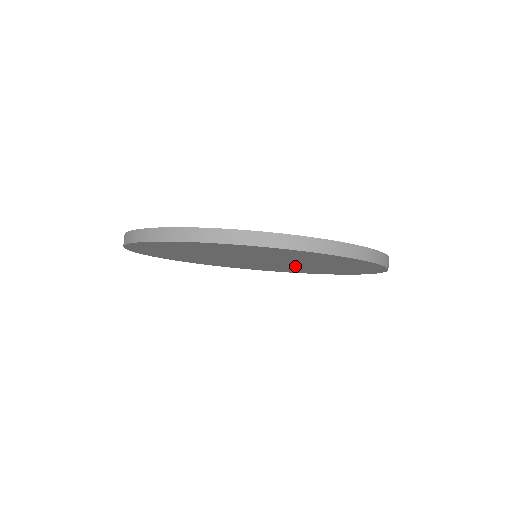
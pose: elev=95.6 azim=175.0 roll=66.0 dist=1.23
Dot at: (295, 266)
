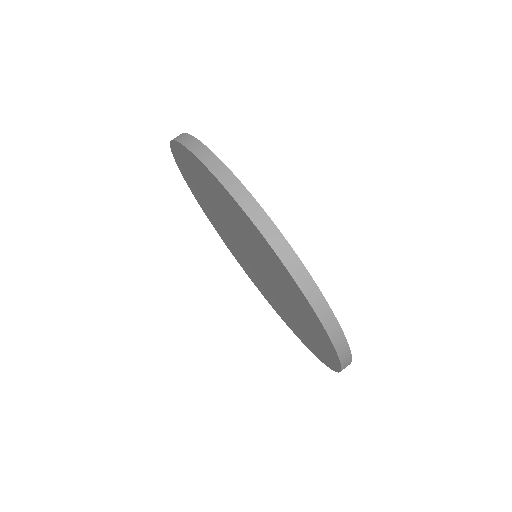
Dot at: occluded
